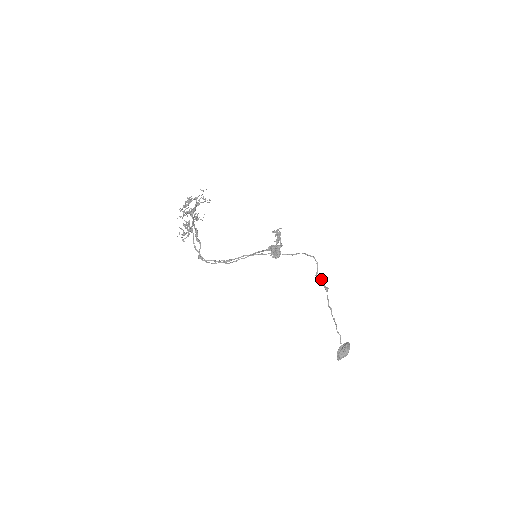
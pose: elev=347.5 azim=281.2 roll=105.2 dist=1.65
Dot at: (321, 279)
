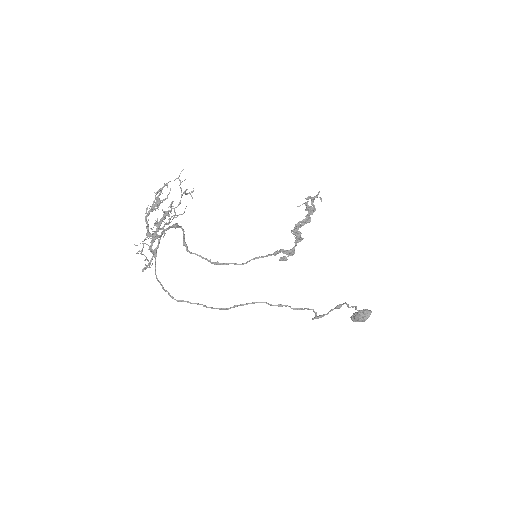
Dot at: (322, 316)
